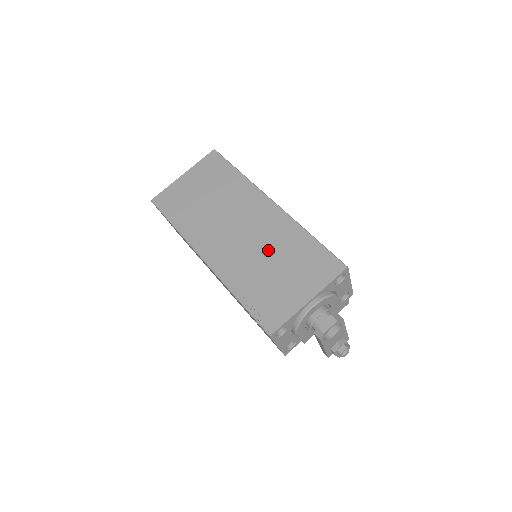
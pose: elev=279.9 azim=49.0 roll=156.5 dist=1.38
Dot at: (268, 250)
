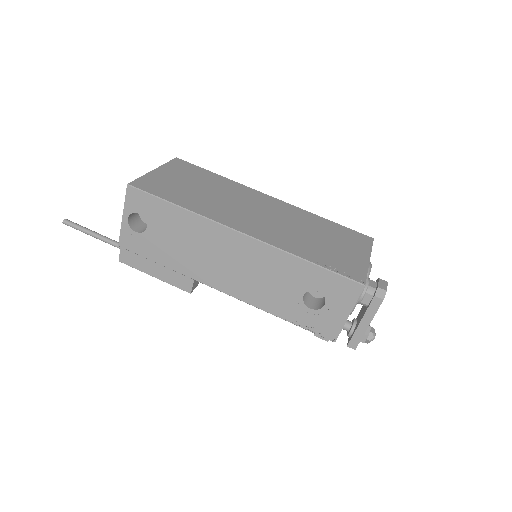
Dot at: (301, 227)
